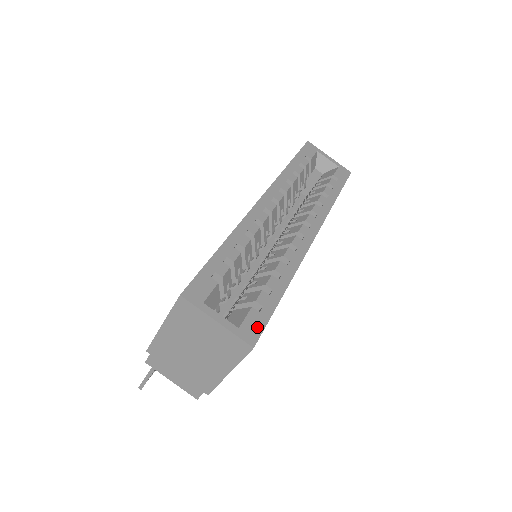
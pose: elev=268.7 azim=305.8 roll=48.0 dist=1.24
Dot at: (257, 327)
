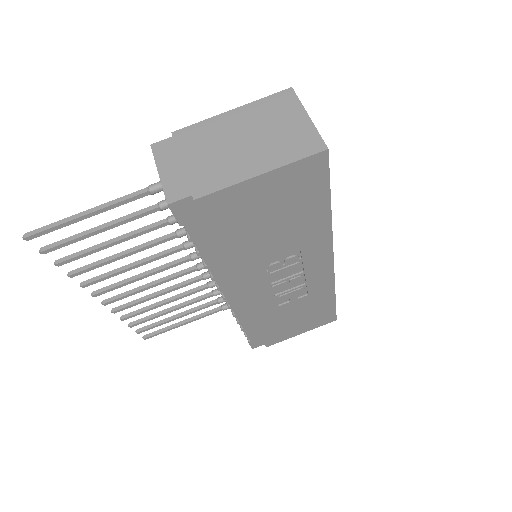
Dot at: occluded
